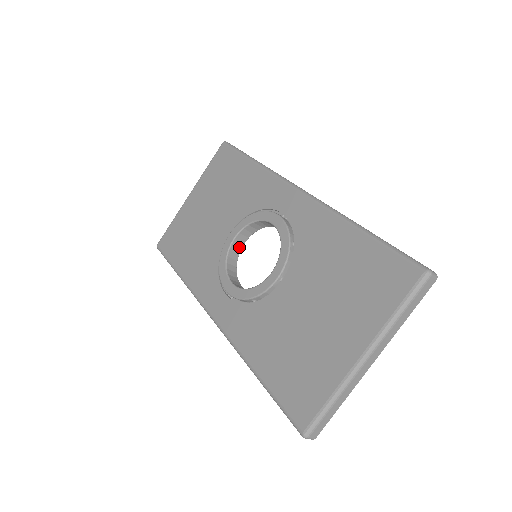
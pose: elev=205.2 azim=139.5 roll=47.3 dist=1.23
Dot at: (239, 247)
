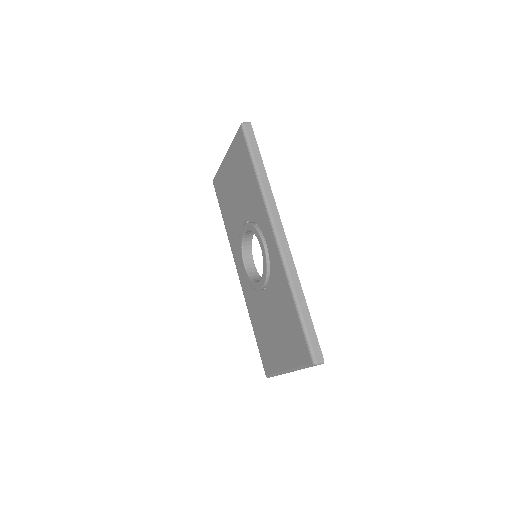
Dot at: (251, 234)
